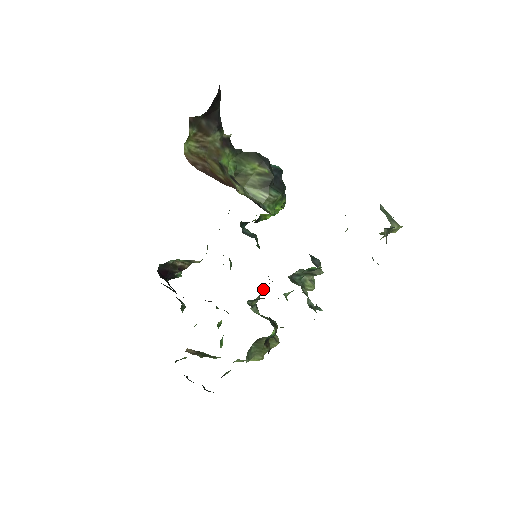
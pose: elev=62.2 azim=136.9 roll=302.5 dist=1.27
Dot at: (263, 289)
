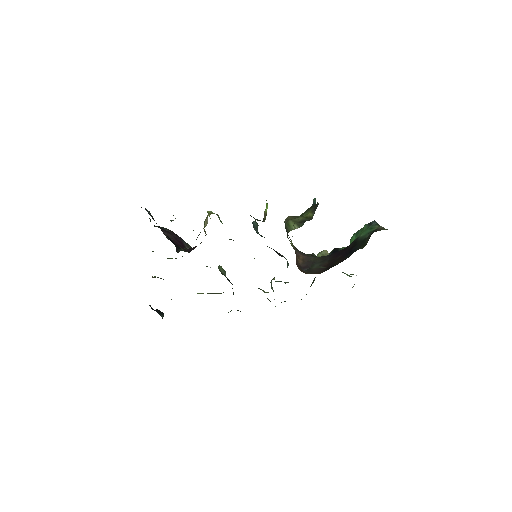
Dot at: occluded
